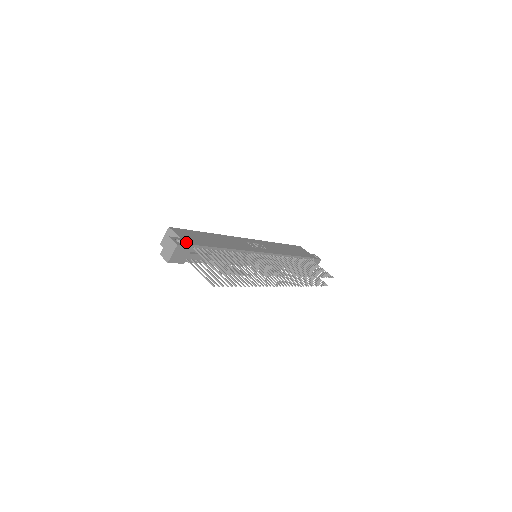
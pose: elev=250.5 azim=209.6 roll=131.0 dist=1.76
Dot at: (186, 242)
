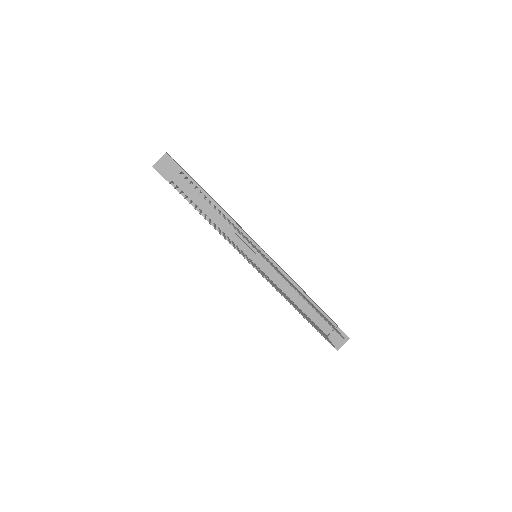
Dot at: (178, 164)
